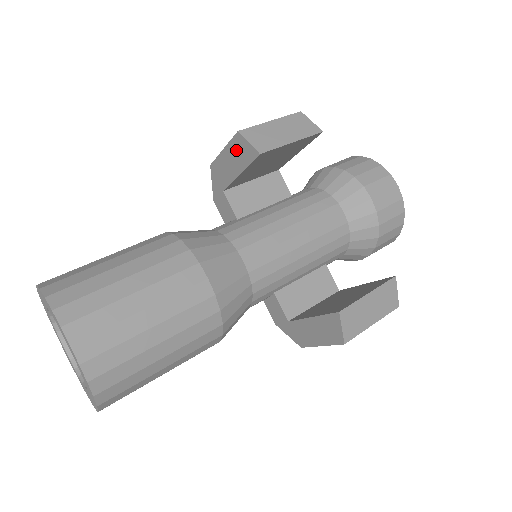
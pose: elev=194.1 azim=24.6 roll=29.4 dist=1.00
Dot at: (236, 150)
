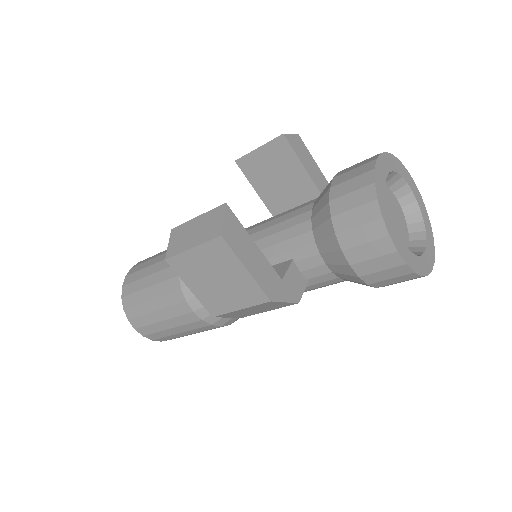
Dot at: occluded
